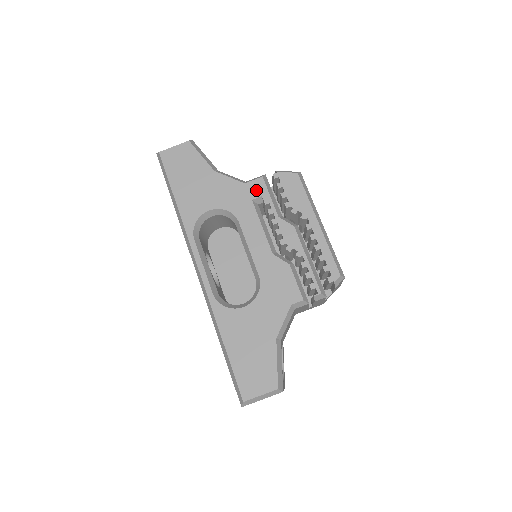
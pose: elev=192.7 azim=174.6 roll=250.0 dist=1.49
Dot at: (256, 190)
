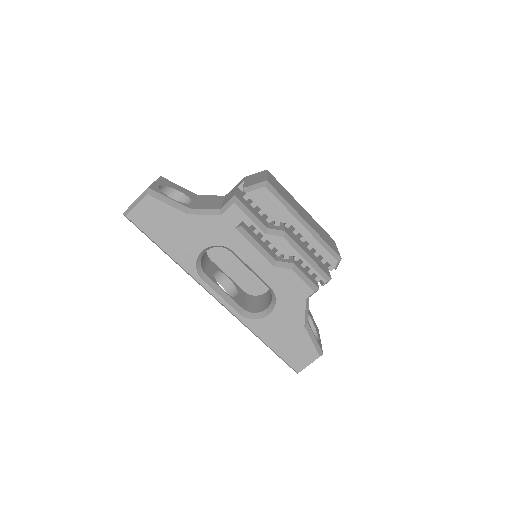
Dot at: (234, 218)
